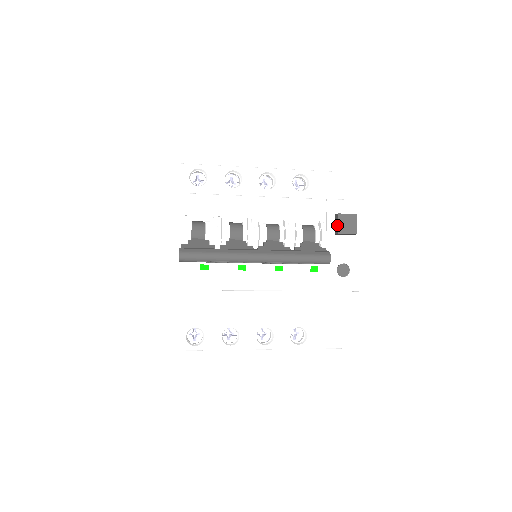
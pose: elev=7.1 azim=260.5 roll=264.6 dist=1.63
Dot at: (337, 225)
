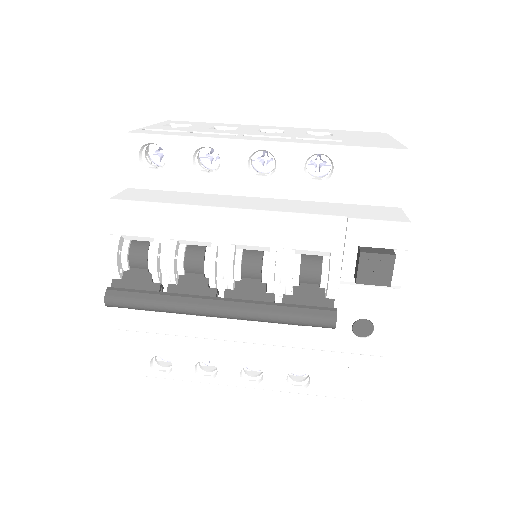
Dot at: (357, 269)
